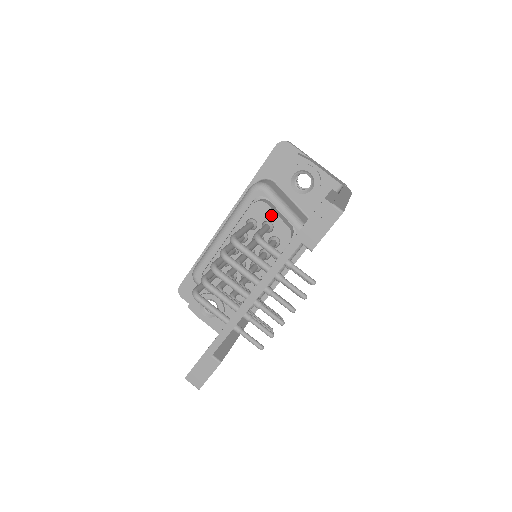
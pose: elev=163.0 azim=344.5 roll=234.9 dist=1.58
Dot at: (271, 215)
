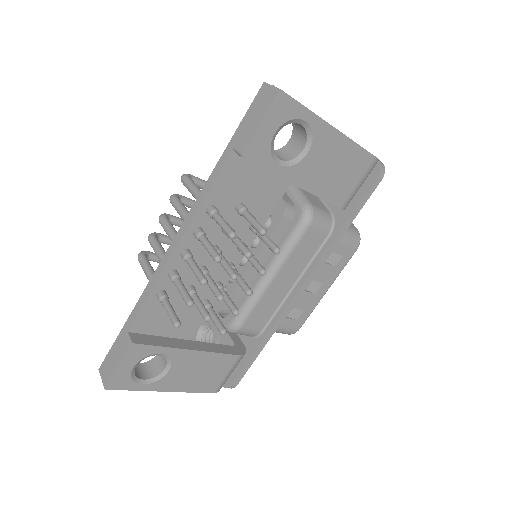
Dot at: occluded
